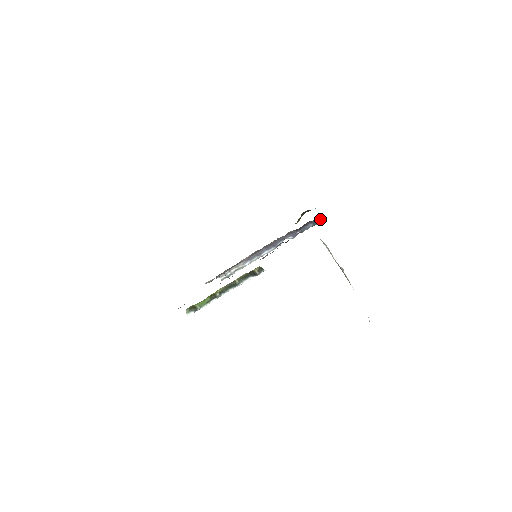
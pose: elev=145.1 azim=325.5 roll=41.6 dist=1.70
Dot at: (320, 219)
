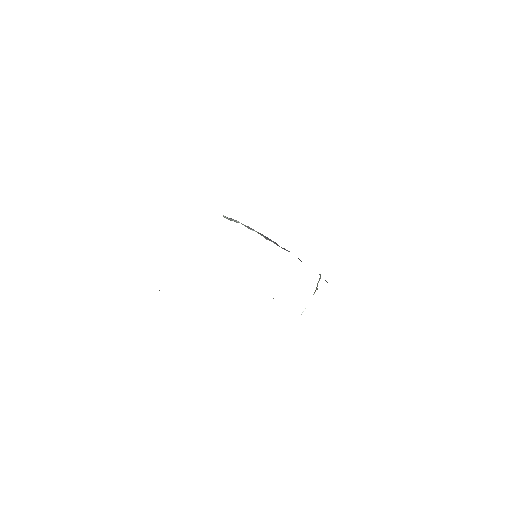
Dot at: occluded
